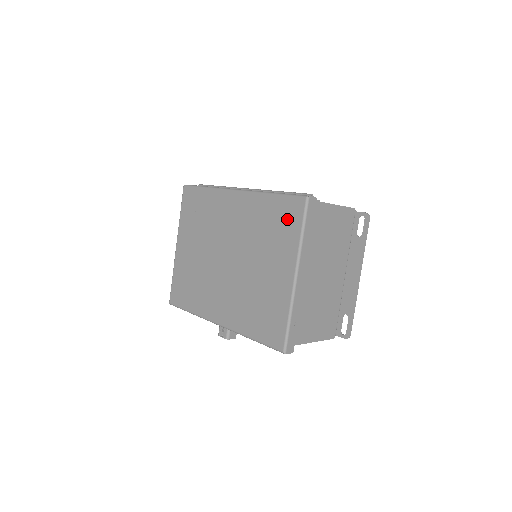
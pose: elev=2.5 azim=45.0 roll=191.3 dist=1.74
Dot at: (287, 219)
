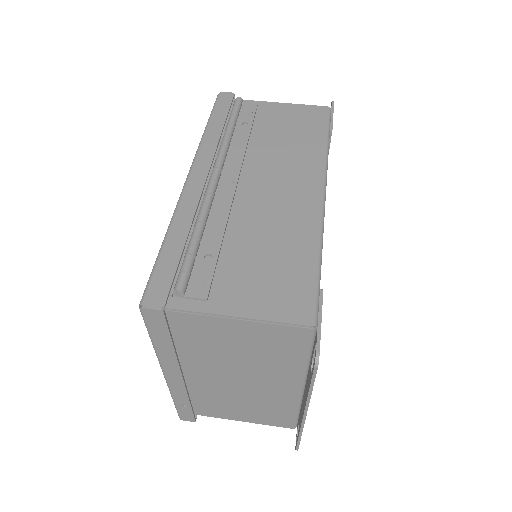
Dot at: occluded
